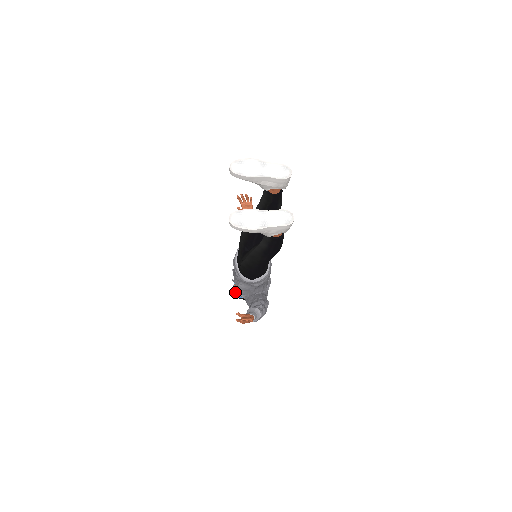
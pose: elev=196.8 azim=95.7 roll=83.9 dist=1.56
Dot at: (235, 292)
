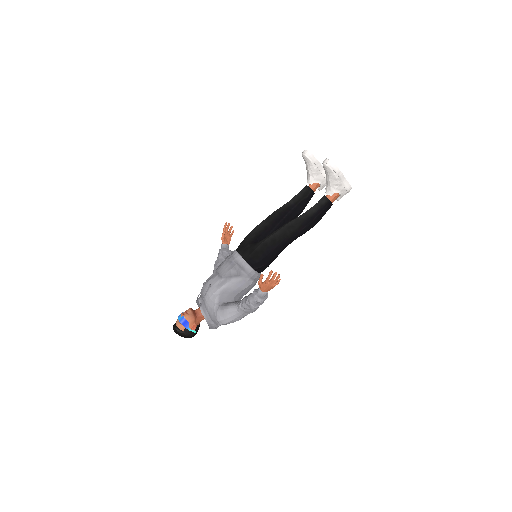
Dot at: (182, 321)
